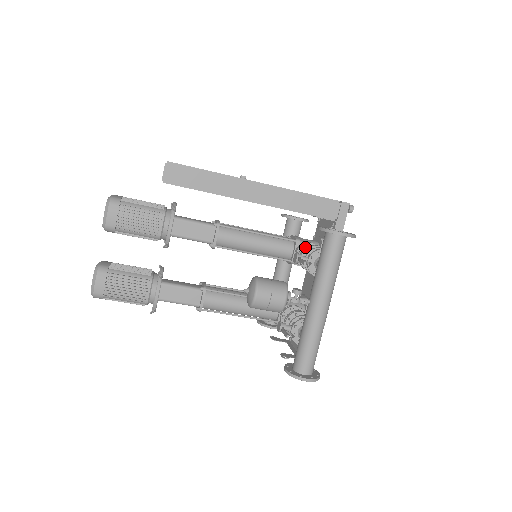
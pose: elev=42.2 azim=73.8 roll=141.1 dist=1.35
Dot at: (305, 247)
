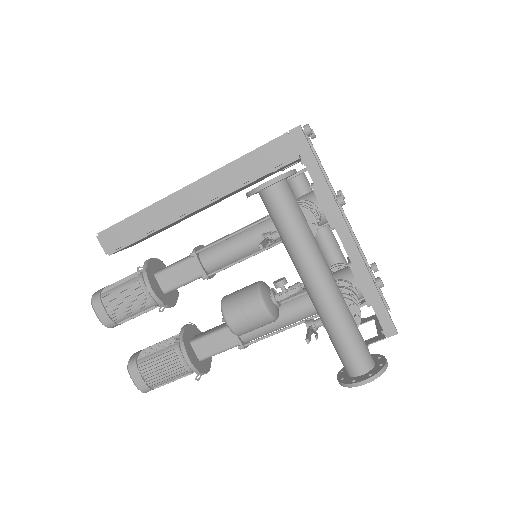
Dot at: occluded
